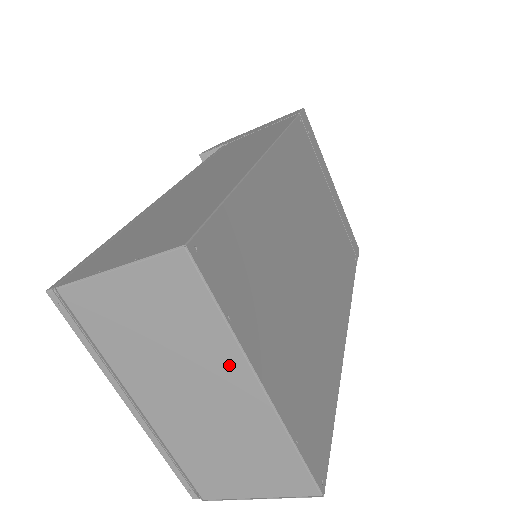
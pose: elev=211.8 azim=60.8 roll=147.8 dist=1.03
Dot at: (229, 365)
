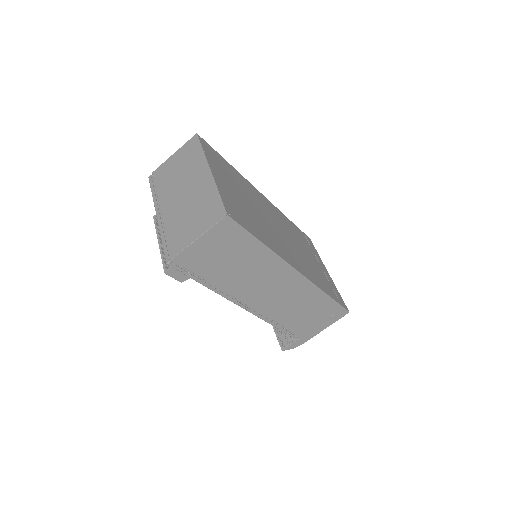
Dot at: (200, 168)
